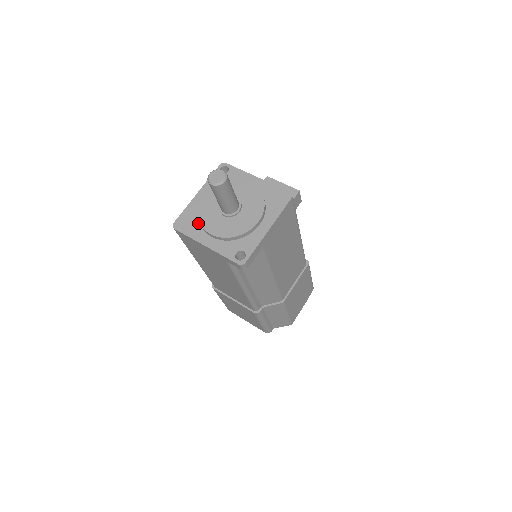
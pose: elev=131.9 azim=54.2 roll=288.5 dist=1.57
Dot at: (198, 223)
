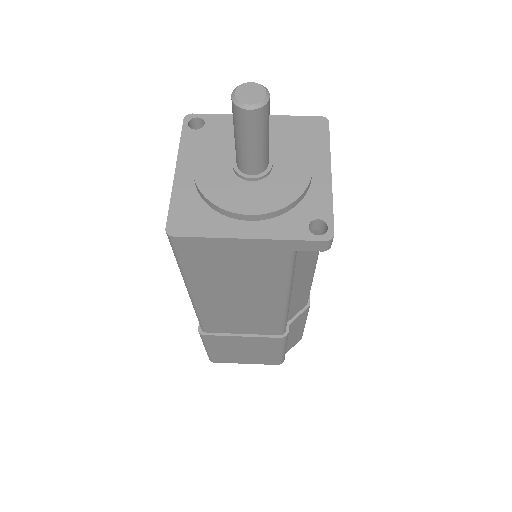
Dot at: (210, 211)
